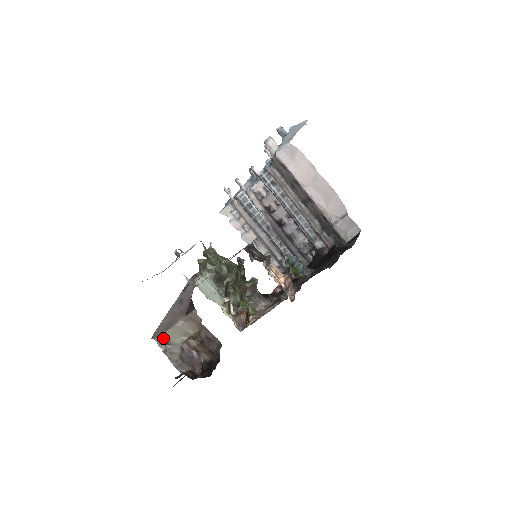
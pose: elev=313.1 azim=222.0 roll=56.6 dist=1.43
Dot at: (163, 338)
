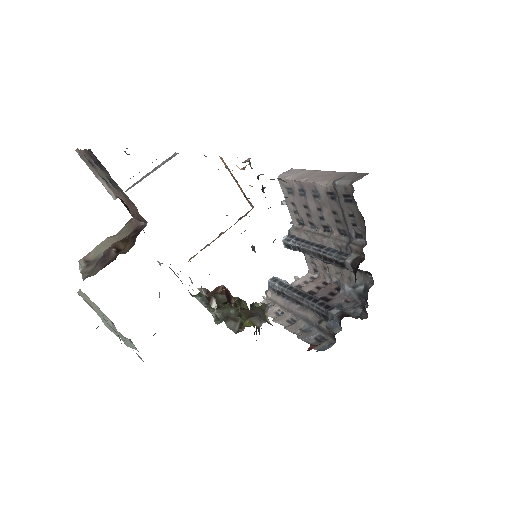
Dot at: (88, 257)
